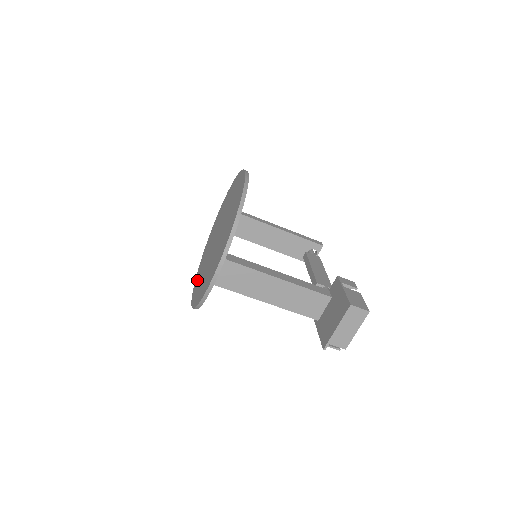
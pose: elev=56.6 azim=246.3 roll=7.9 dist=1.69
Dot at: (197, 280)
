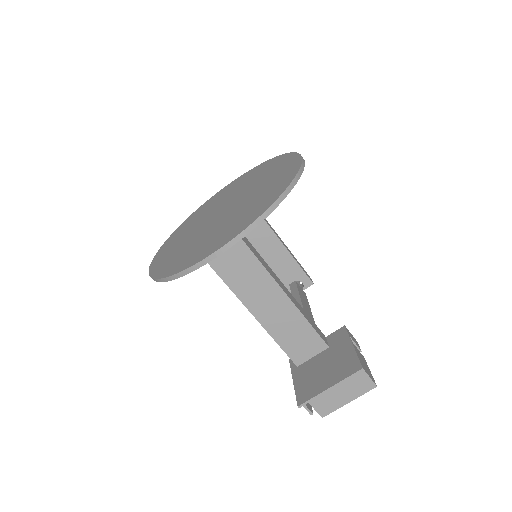
Dot at: (167, 248)
